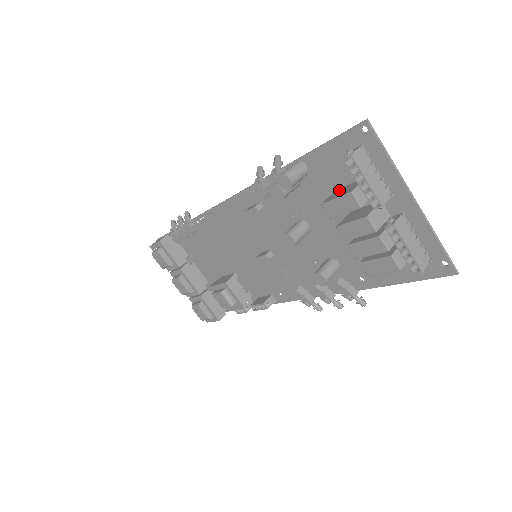
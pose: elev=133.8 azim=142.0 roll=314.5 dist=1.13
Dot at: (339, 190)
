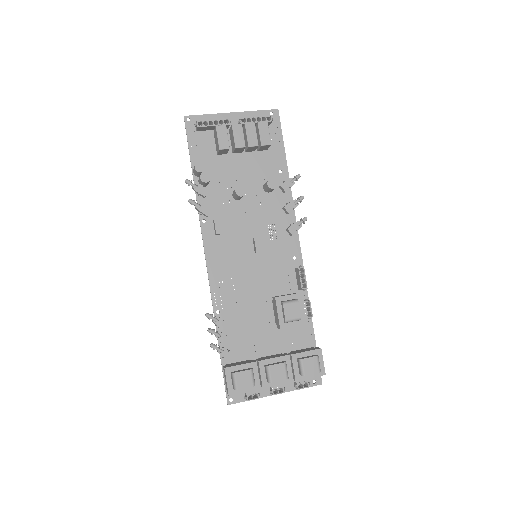
Dot at: (216, 148)
